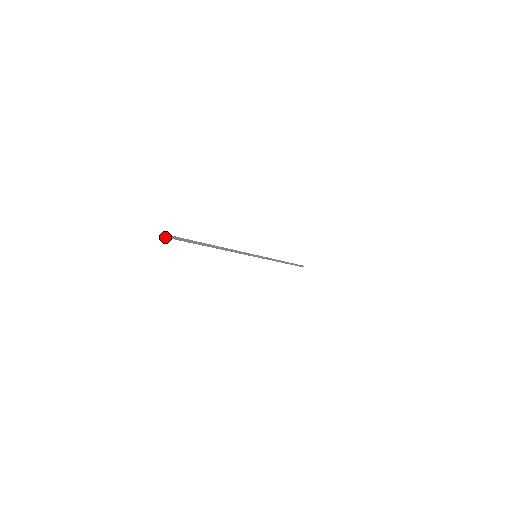
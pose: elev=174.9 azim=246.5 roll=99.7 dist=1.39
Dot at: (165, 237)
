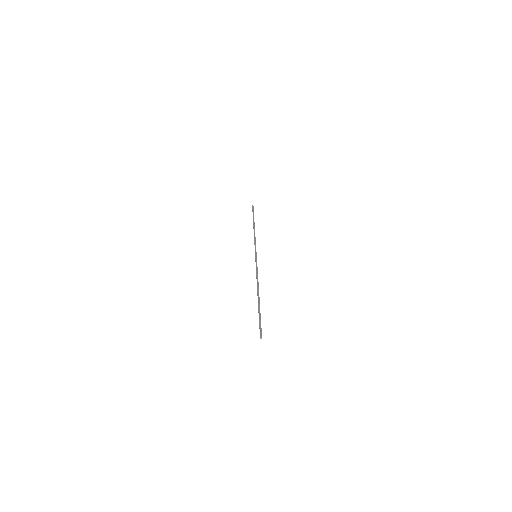
Dot at: (260, 336)
